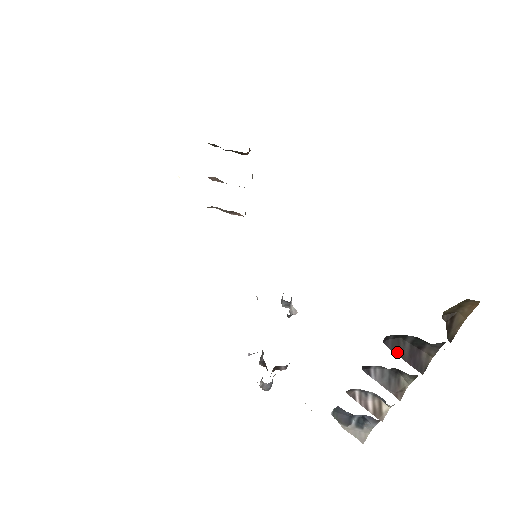
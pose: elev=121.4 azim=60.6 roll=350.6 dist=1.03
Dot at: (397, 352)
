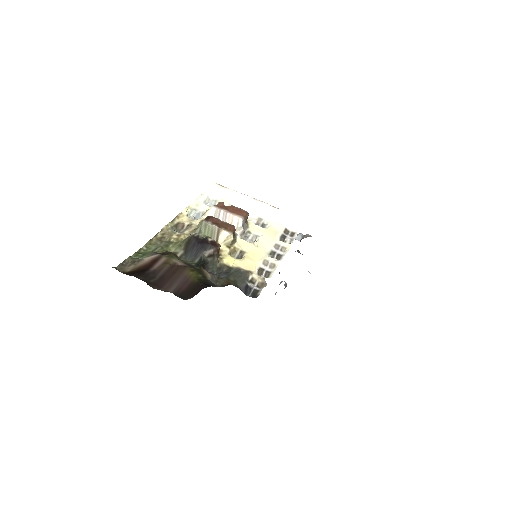
Dot at: occluded
